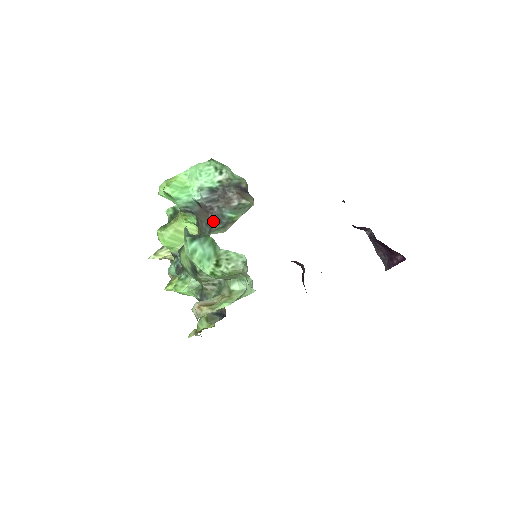
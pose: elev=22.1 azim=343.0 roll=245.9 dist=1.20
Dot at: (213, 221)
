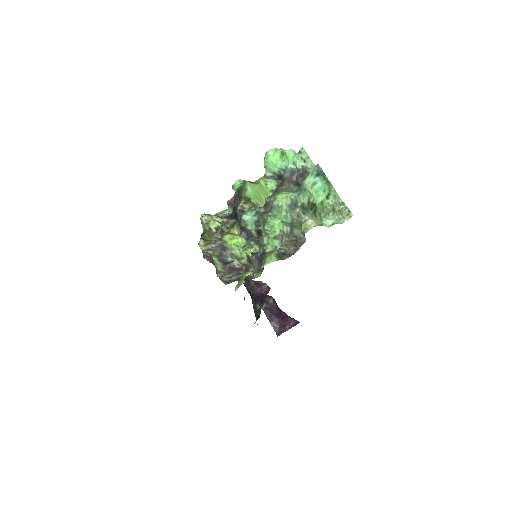
Dot at: (299, 185)
